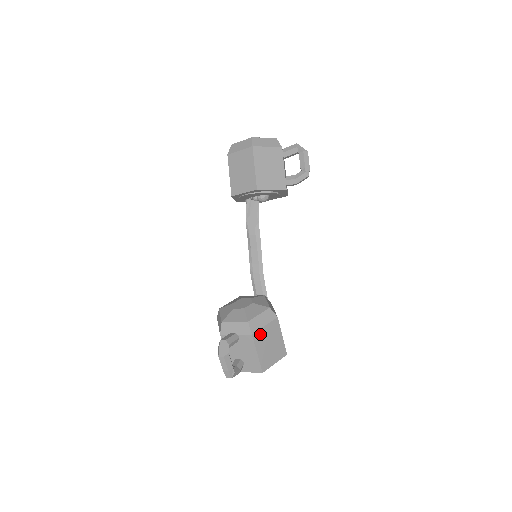
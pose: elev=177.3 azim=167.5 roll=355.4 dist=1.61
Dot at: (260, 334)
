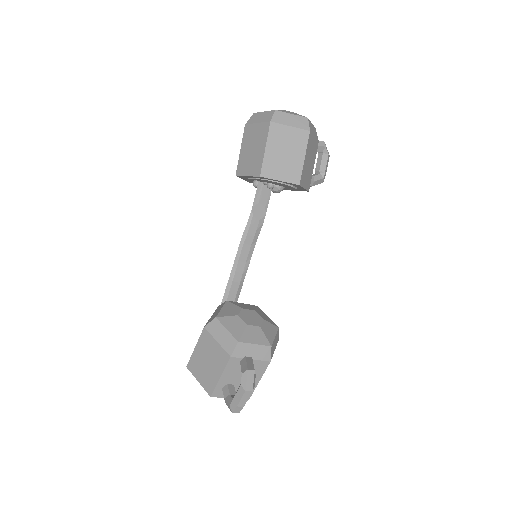
Dot at: occluded
